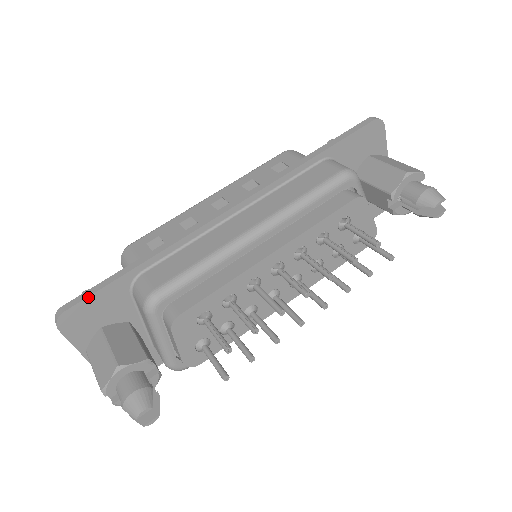
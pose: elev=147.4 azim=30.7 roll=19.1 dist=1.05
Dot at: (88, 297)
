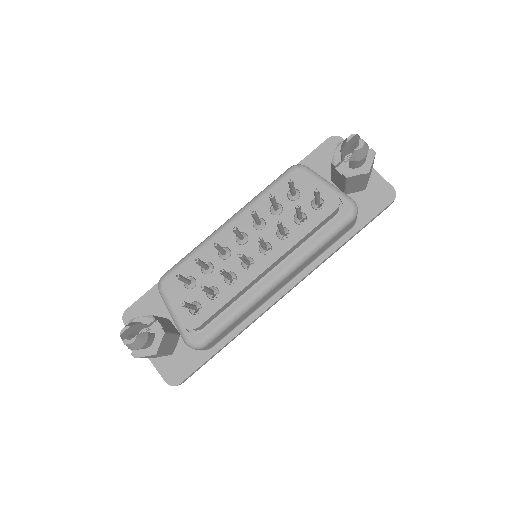
Dot at: (140, 299)
